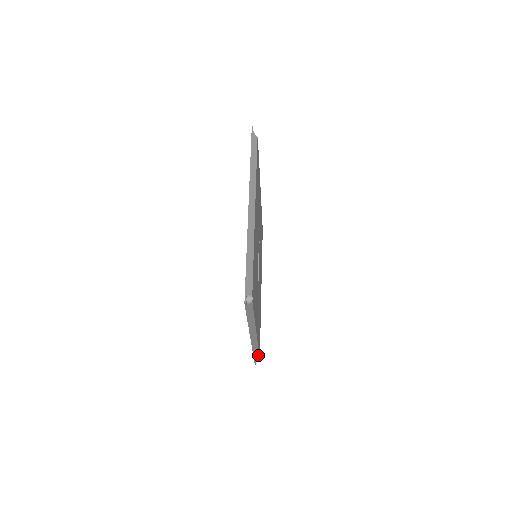
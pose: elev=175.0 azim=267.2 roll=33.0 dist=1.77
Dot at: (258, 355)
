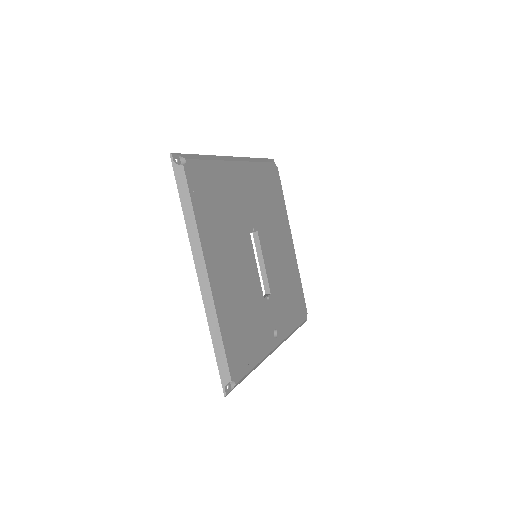
Dot at: (302, 323)
